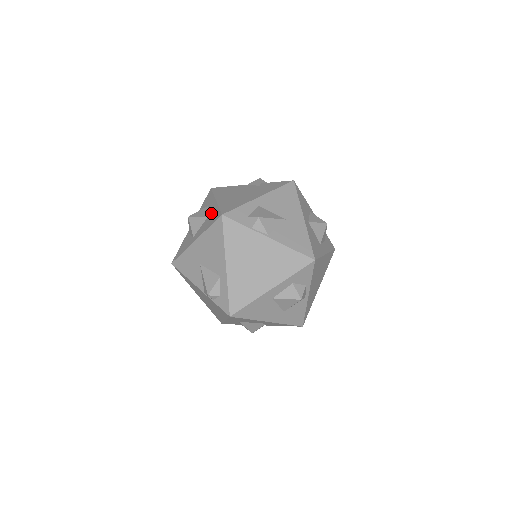
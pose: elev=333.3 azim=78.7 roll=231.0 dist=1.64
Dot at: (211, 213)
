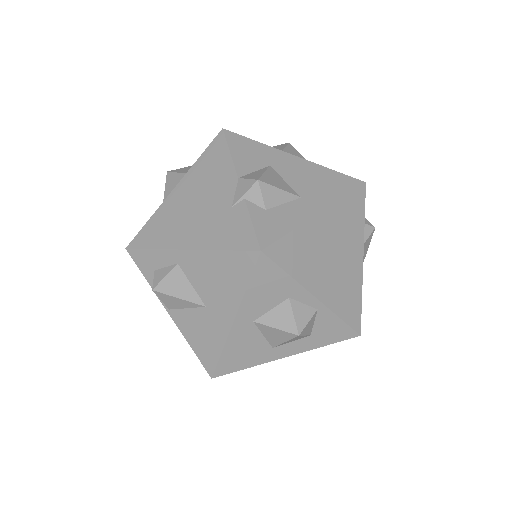
Dot at: occluded
